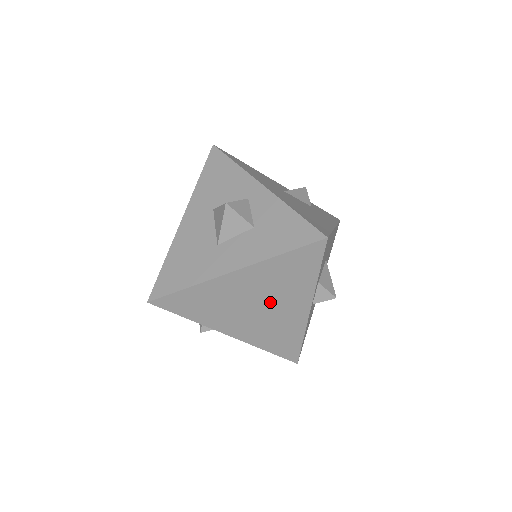
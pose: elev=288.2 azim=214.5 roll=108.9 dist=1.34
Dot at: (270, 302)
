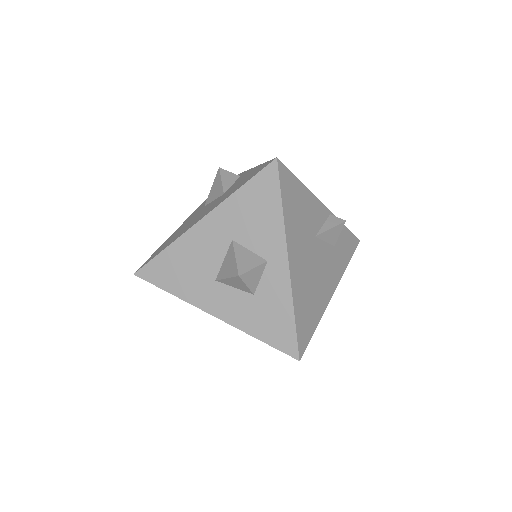
Dot at: occluded
